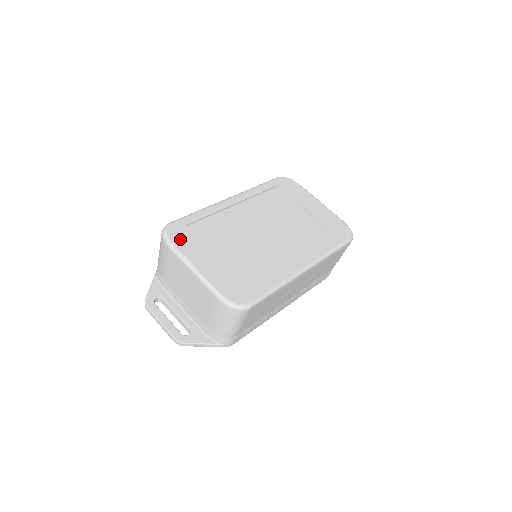
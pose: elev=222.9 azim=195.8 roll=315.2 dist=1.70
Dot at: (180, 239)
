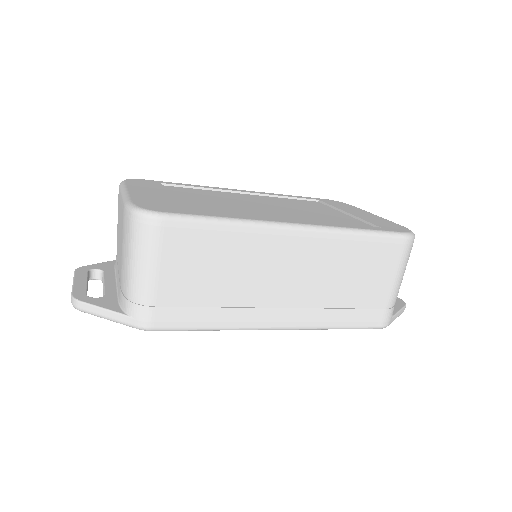
Dot at: (138, 183)
